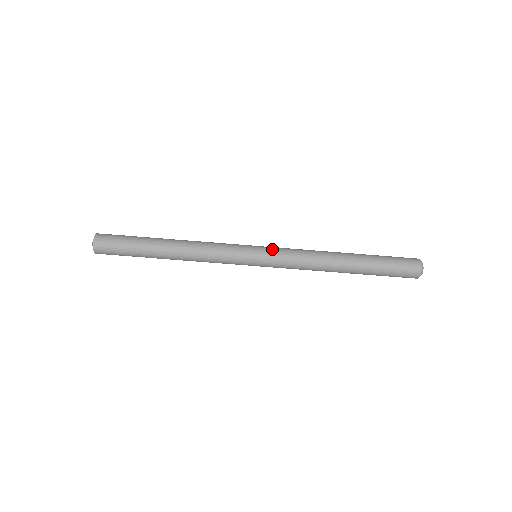
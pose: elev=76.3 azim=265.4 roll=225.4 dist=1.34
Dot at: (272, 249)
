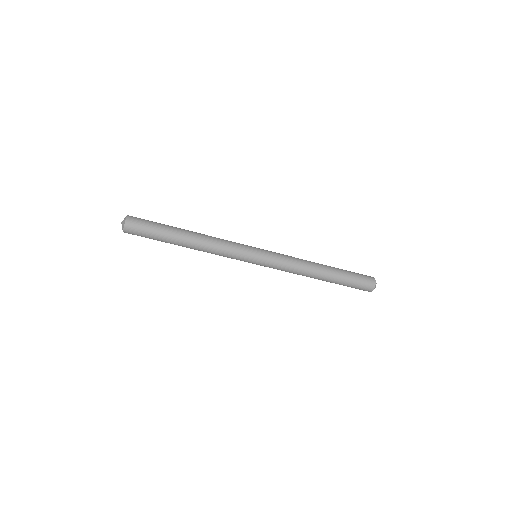
Dot at: (270, 256)
